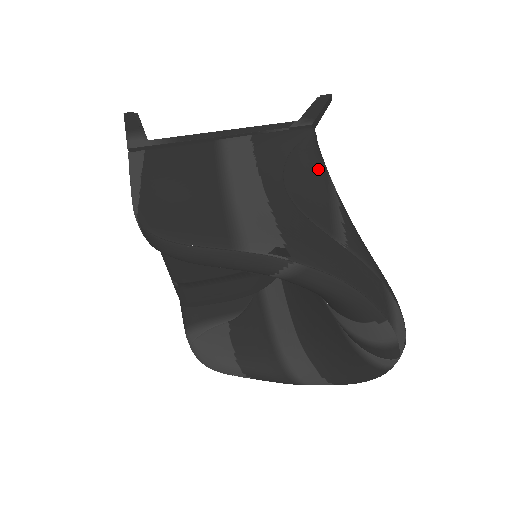
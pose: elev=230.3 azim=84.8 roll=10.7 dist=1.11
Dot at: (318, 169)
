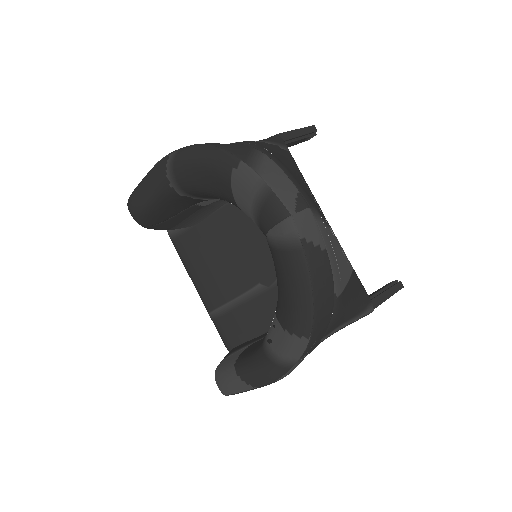
Dot at: occluded
